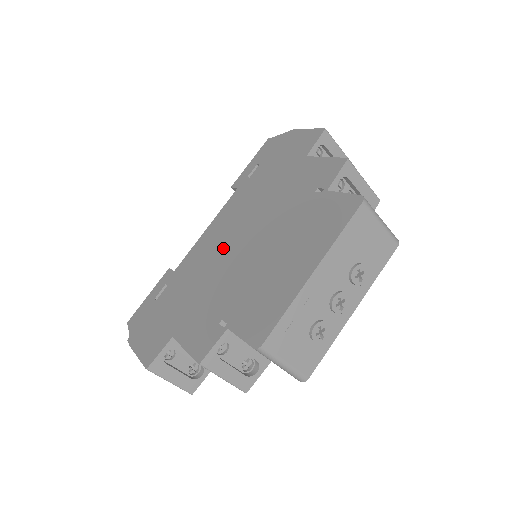
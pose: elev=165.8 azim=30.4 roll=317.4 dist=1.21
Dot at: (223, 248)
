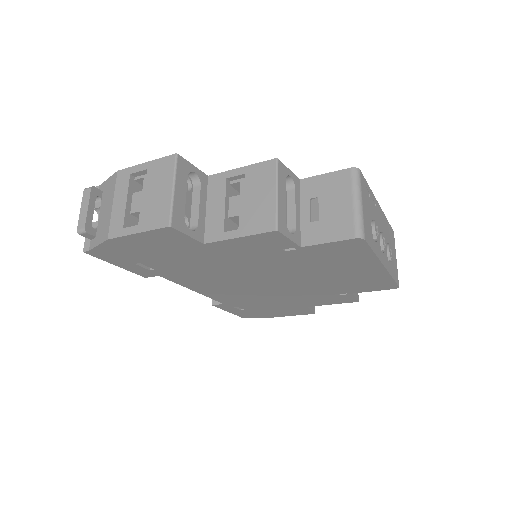
Dot at: occluded
